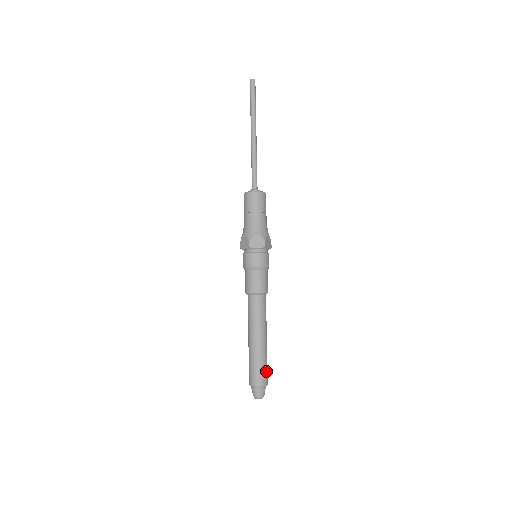
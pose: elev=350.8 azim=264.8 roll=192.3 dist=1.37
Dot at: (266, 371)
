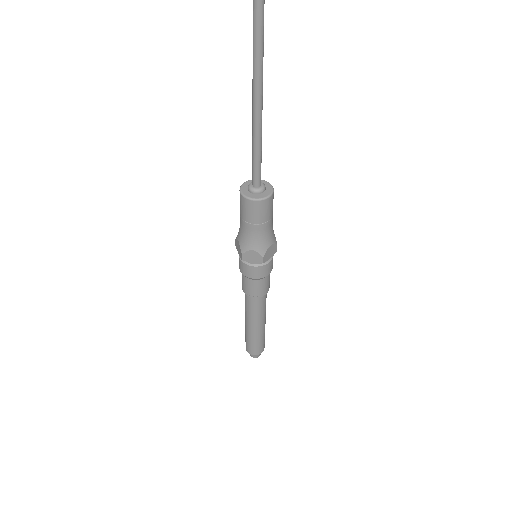
Dot at: (262, 345)
